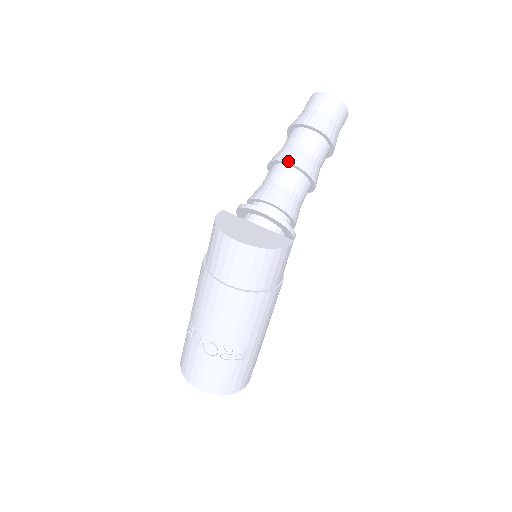
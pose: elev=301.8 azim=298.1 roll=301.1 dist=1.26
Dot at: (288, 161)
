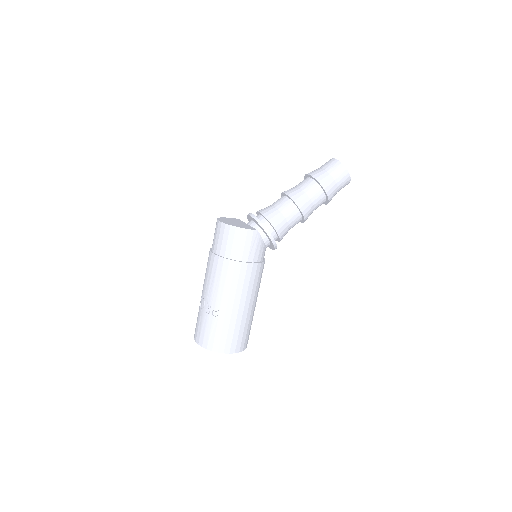
Dot at: (284, 192)
